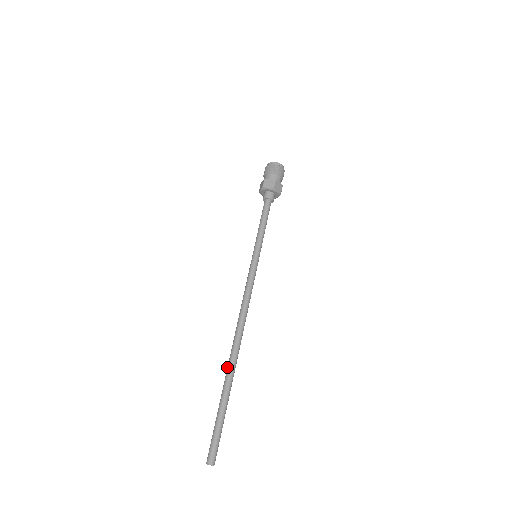
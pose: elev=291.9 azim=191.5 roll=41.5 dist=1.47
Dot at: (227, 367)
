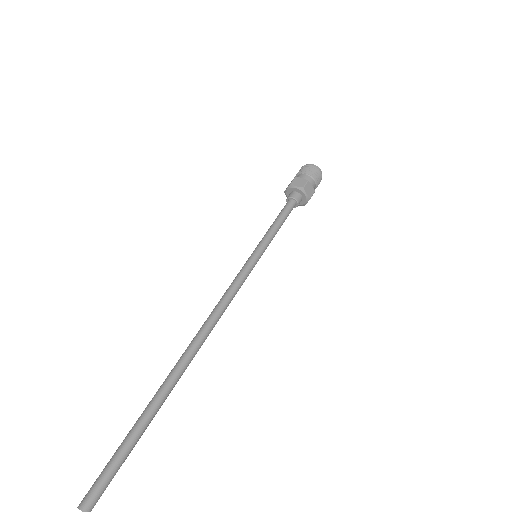
Dot at: occluded
